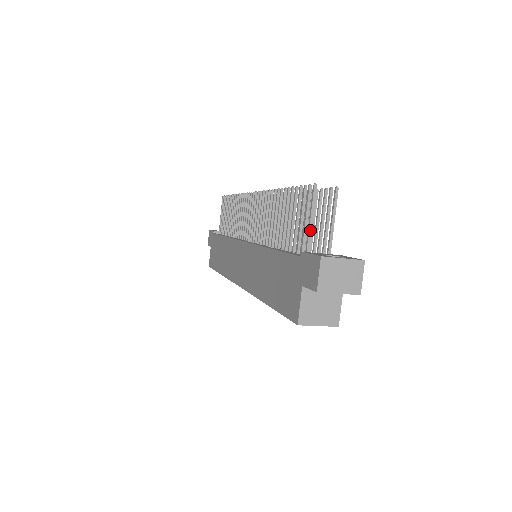
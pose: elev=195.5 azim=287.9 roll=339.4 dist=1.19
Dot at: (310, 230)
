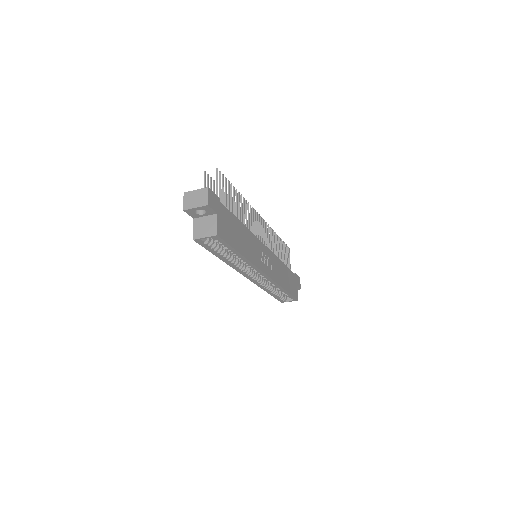
Dot at: occluded
